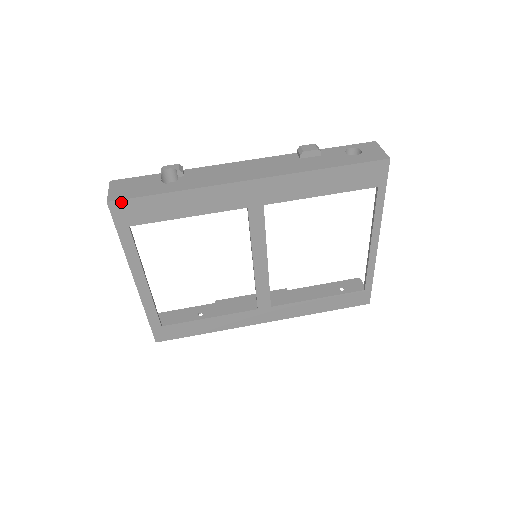
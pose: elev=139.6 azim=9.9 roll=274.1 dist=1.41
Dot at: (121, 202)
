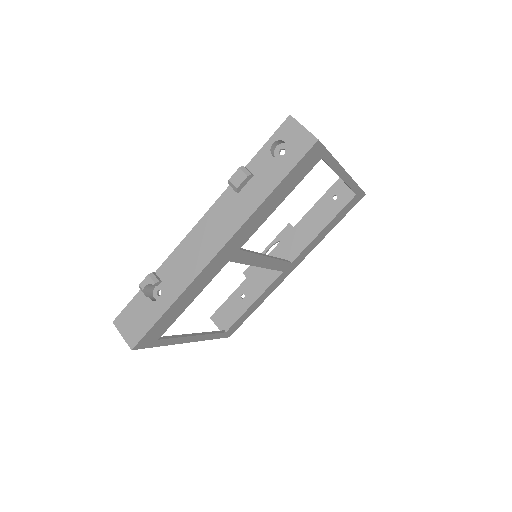
Dot at: (140, 342)
